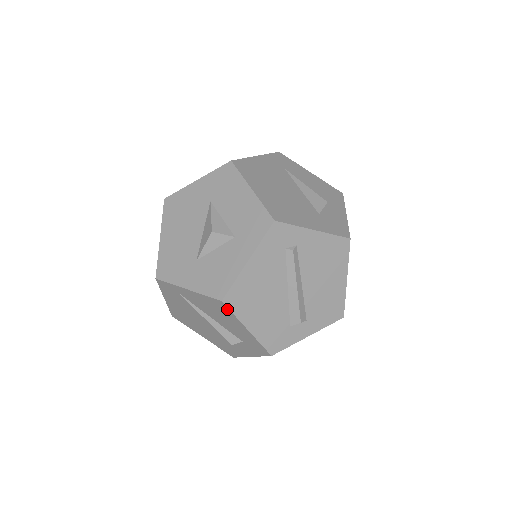
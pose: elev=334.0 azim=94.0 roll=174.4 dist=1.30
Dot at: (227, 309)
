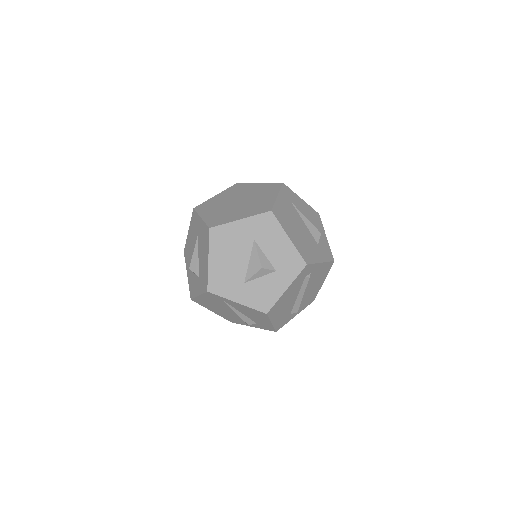
Dot at: (266, 316)
